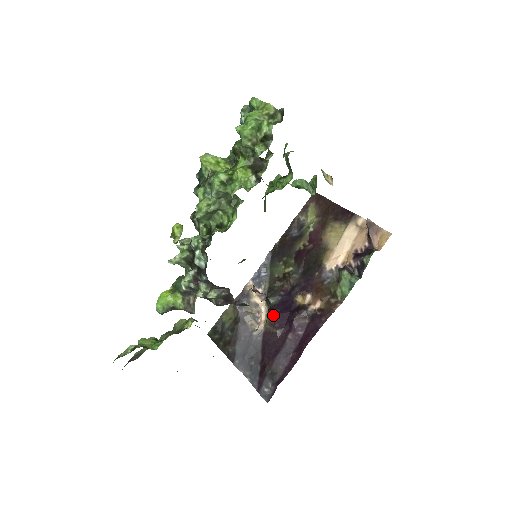
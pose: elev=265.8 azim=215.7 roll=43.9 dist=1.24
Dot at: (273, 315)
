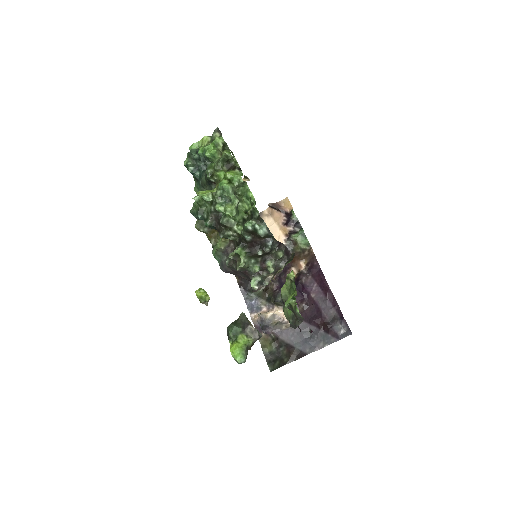
Dot at: occluded
